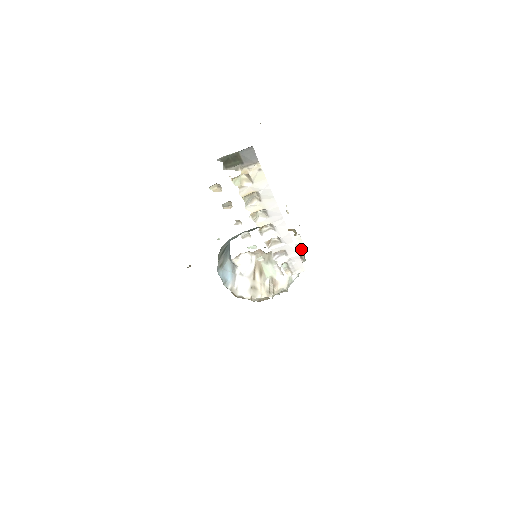
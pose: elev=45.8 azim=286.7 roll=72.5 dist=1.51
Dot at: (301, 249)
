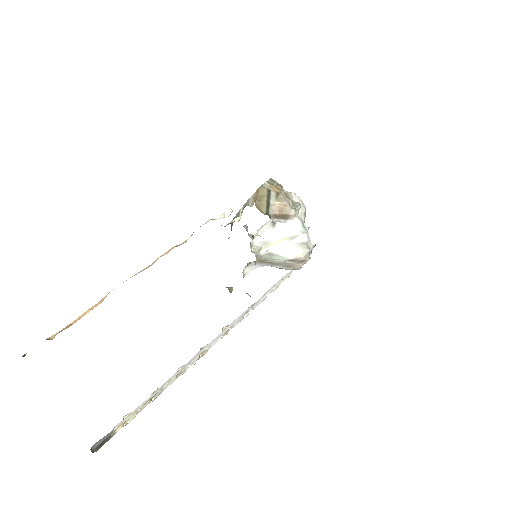
Dot at: (282, 208)
